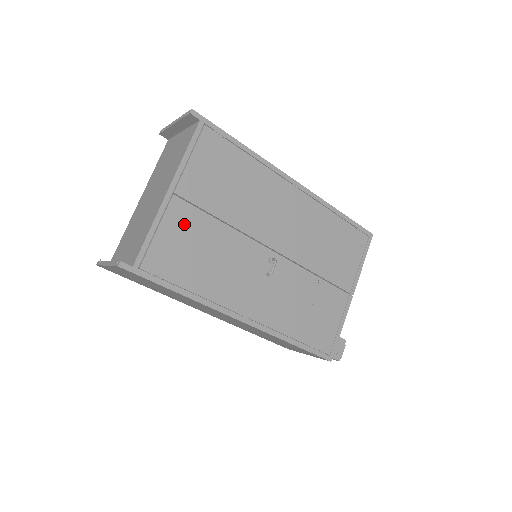
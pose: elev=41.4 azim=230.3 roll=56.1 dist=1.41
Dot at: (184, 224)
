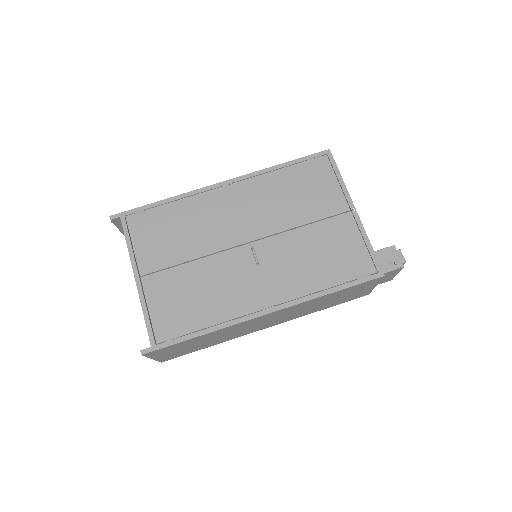
Dot at: (164, 289)
